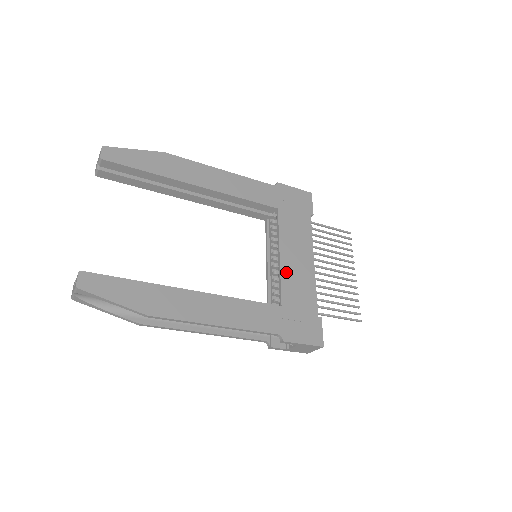
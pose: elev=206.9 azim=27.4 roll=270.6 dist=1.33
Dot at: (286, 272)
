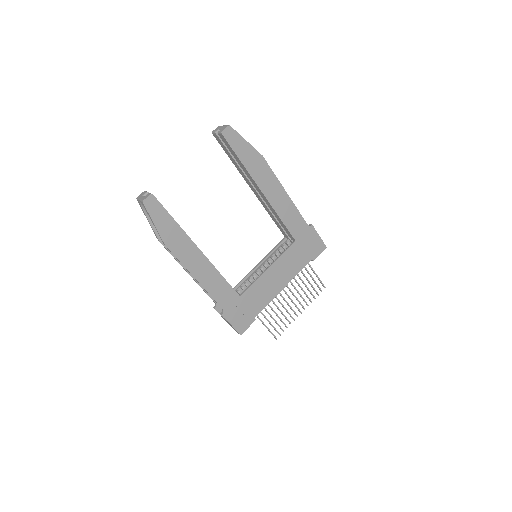
Dot at: (262, 281)
